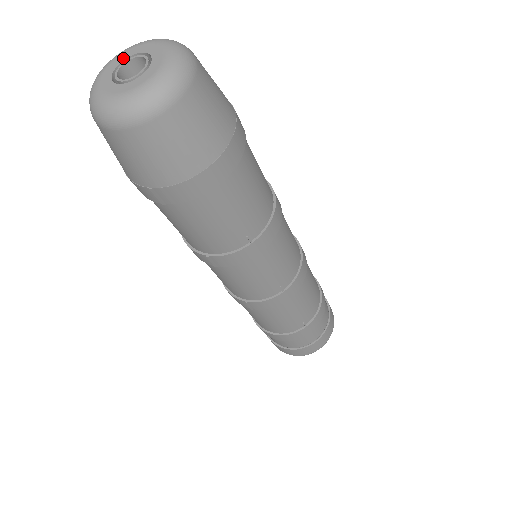
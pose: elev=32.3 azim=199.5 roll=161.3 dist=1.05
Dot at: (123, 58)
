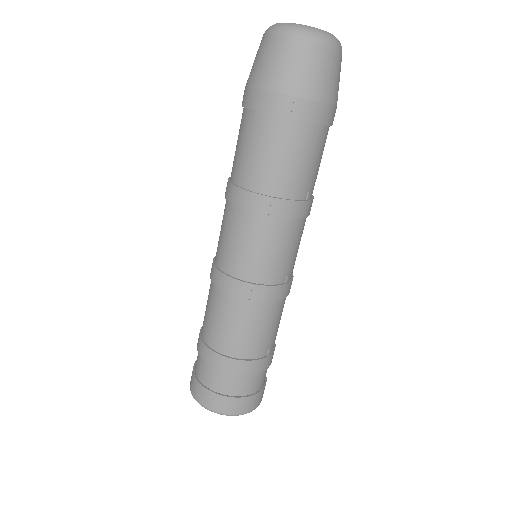
Dot at: occluded
